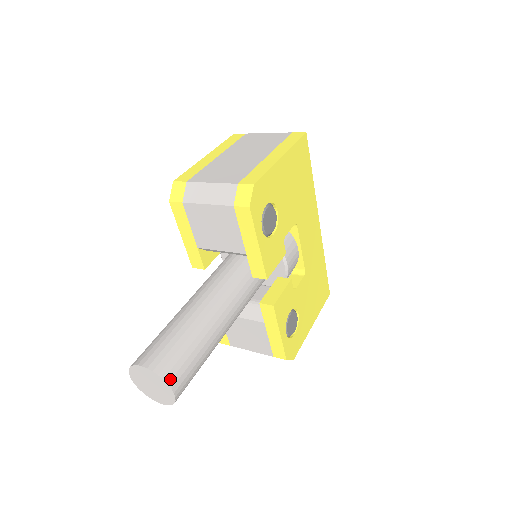
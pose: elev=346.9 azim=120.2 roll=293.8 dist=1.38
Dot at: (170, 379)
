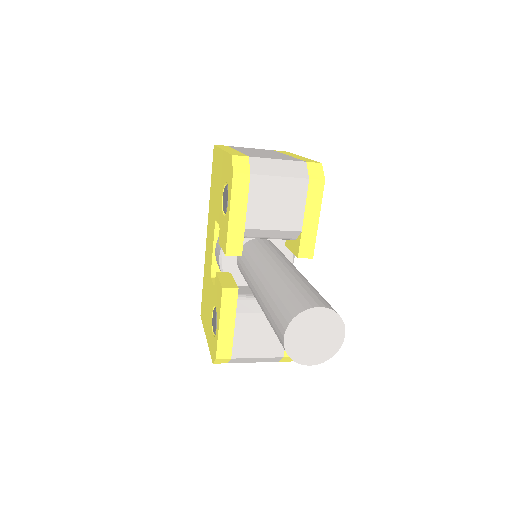
Dot at: (341, 320)
